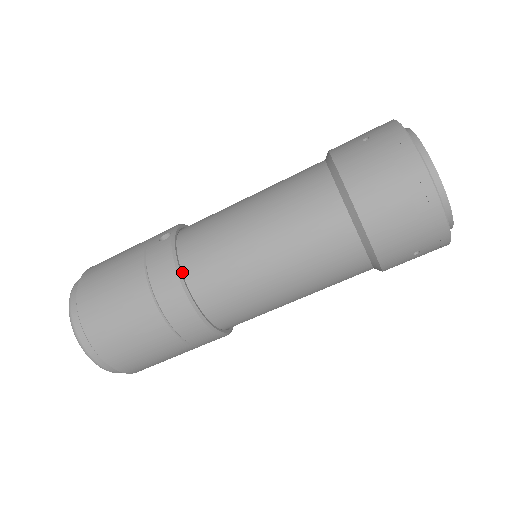
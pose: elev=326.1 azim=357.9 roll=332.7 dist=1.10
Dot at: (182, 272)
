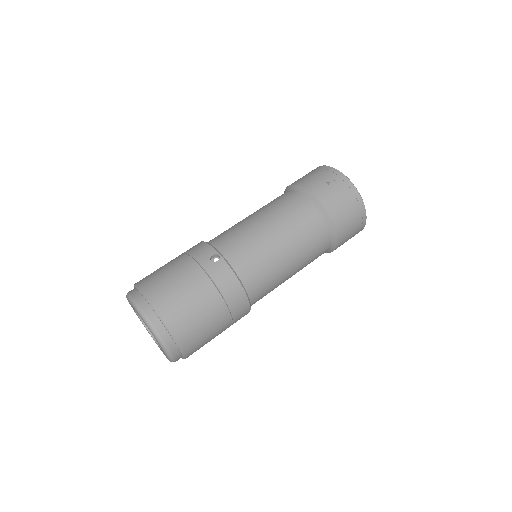
Dot at: (240, 281)
